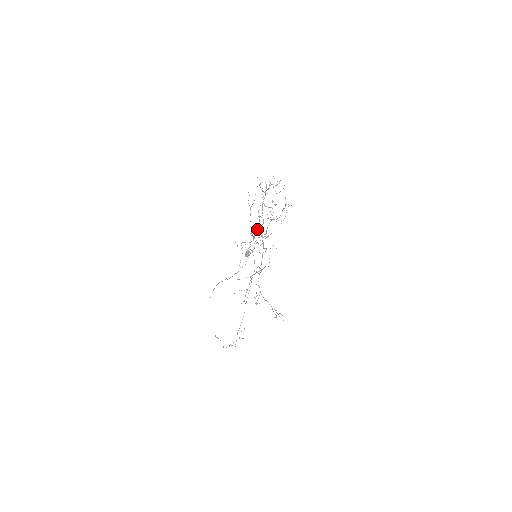
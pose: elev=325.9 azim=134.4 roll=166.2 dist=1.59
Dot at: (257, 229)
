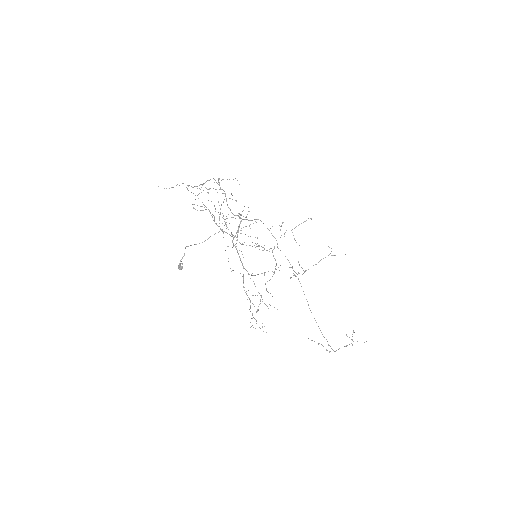
Dot at: (238, 228)
